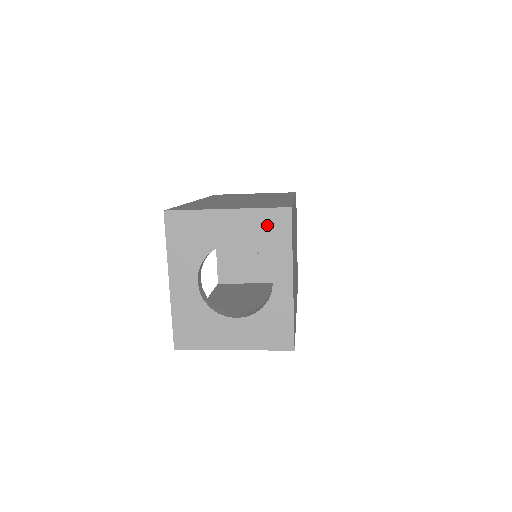
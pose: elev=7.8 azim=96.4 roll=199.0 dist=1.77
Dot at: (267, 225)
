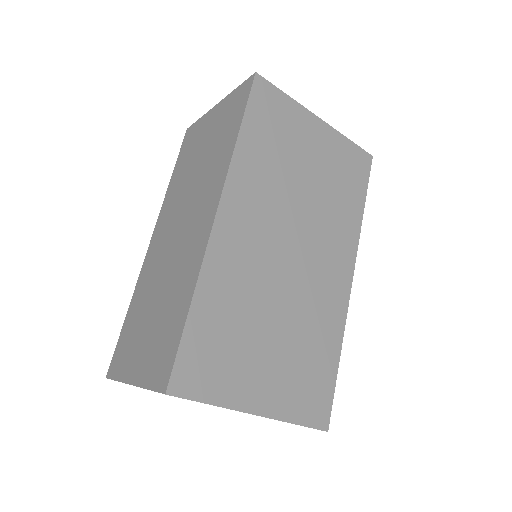
Dot at: occluded
